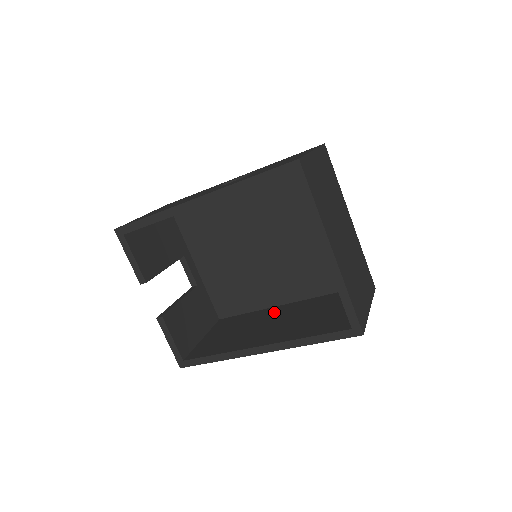
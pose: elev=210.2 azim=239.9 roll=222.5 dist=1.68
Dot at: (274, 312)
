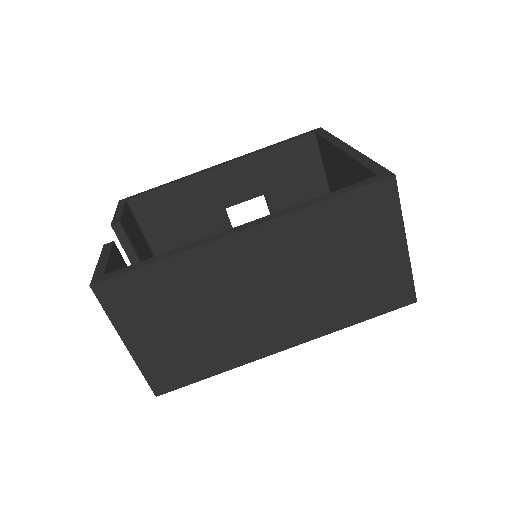
Dot at: occluded
